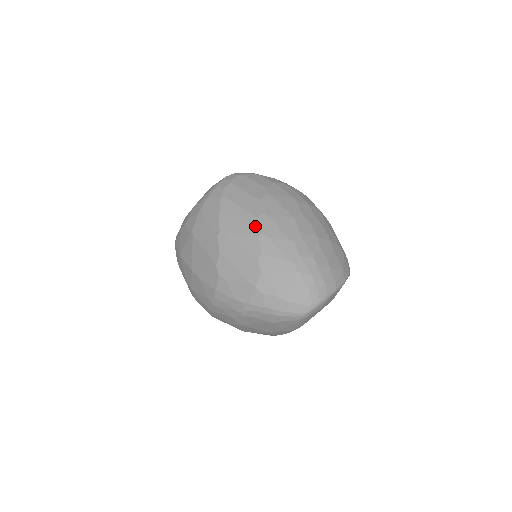
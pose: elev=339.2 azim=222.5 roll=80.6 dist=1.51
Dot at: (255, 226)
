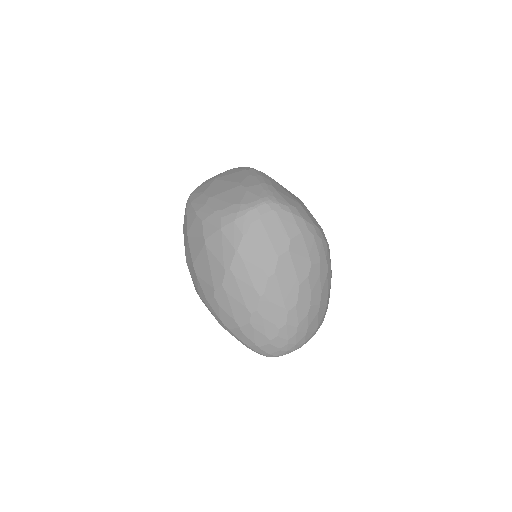
Dot at: (262, 284)
